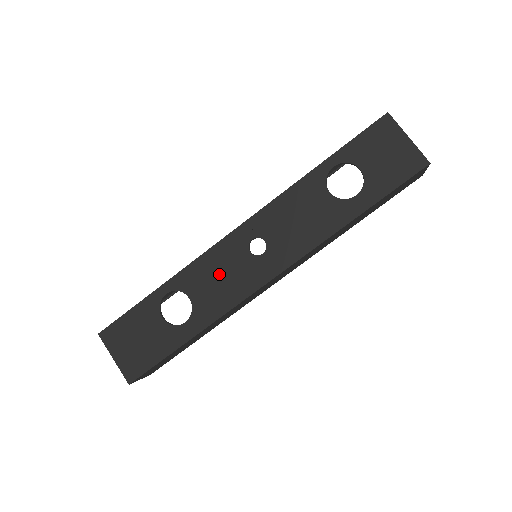
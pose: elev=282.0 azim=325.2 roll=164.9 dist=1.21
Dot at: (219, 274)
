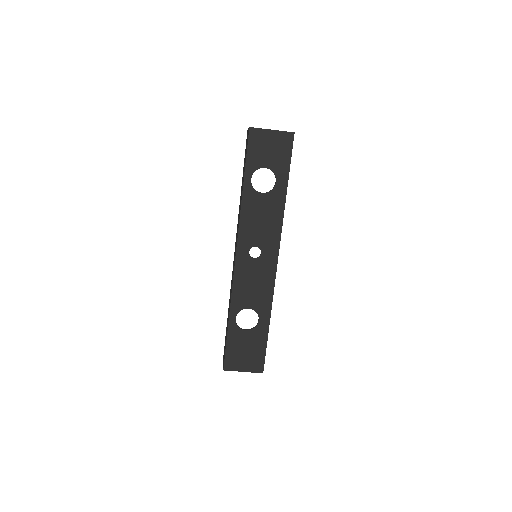
Dot at: (251, 284)
